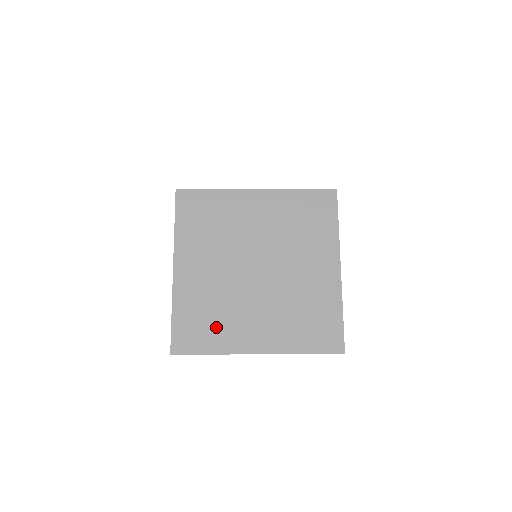
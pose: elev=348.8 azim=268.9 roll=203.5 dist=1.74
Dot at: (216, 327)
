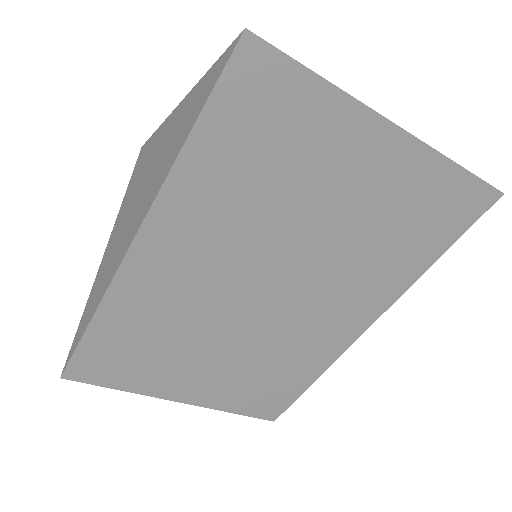
Dot at: occluded
